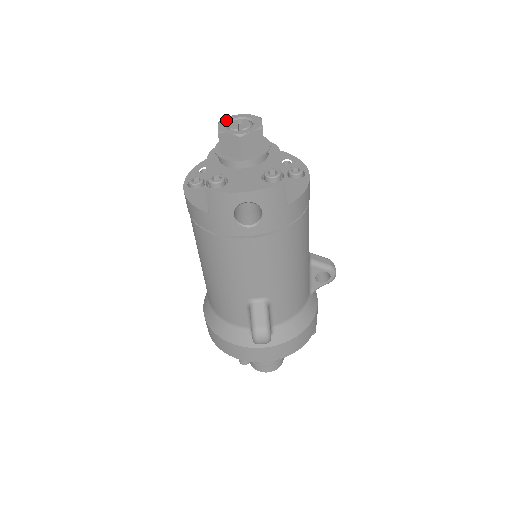
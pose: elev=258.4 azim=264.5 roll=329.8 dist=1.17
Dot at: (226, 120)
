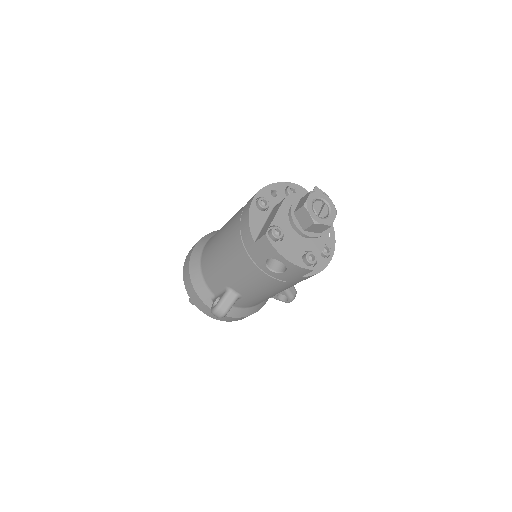
Dot at: (316, 195)
